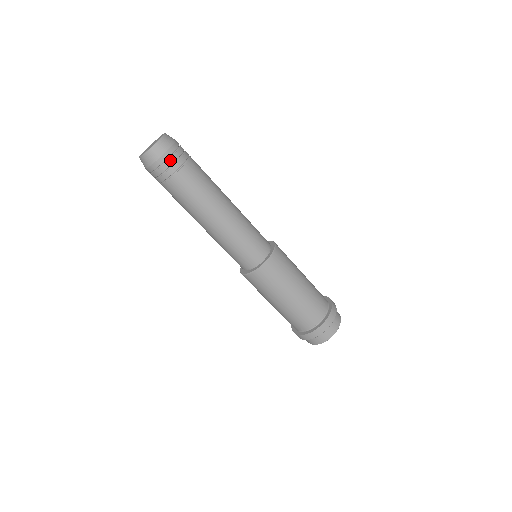
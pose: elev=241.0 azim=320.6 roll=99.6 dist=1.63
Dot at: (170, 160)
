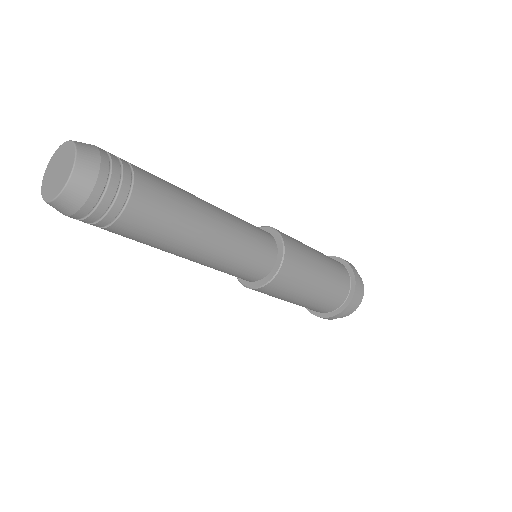
Dot at: occluded
